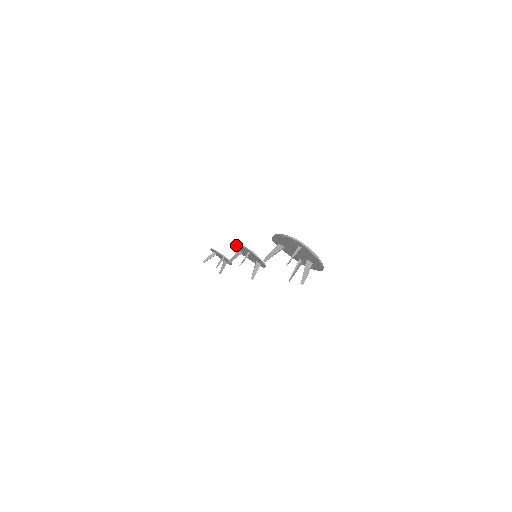
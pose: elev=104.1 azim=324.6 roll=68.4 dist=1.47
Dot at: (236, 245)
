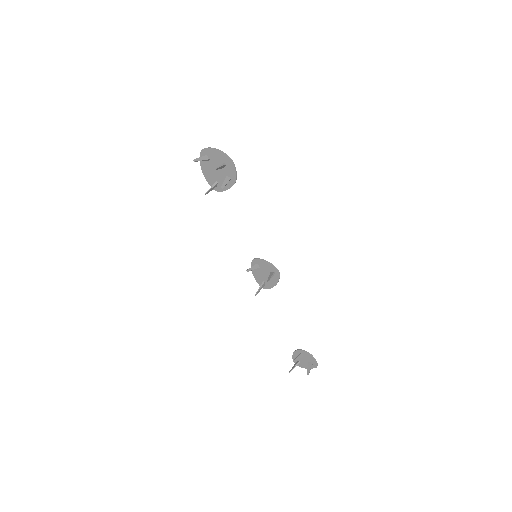
Dot at: (253, 275)
